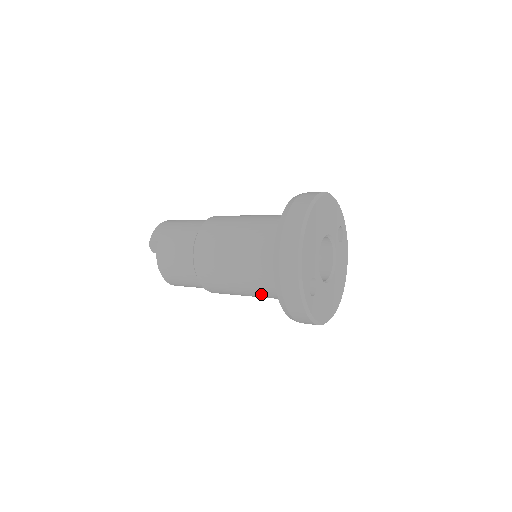
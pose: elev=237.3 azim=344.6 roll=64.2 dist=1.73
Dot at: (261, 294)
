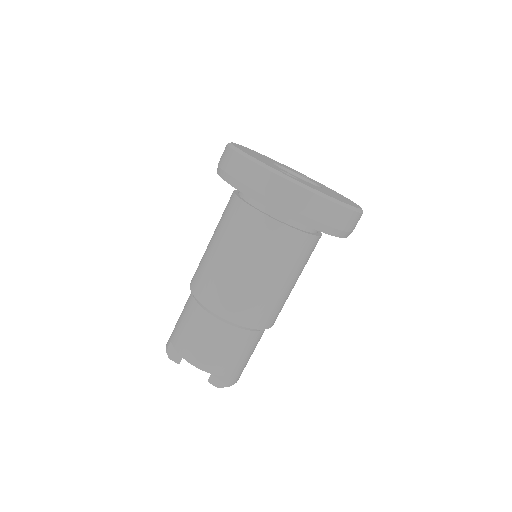
Dot at: (275, 254)
